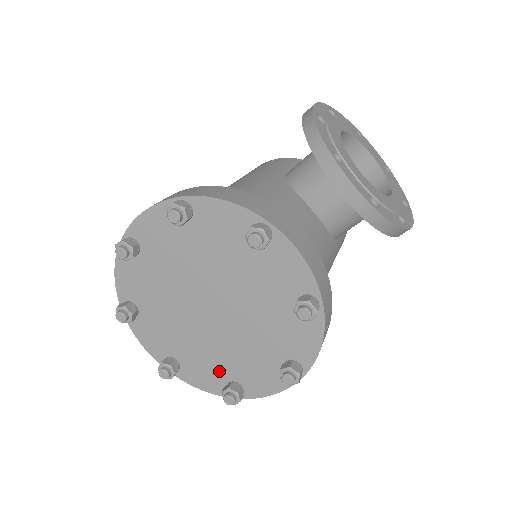
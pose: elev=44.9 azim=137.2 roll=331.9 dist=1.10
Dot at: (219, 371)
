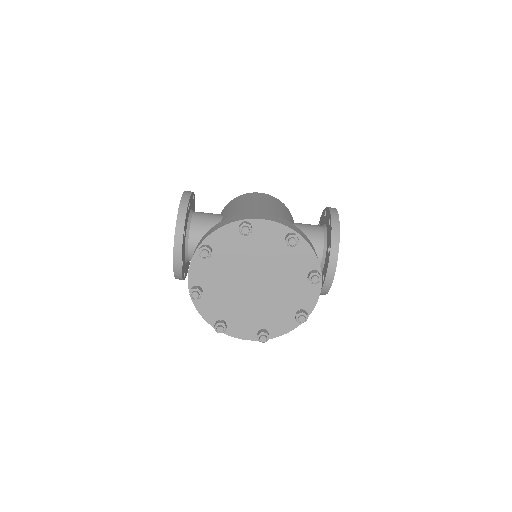
Dot at: (222, 311)
